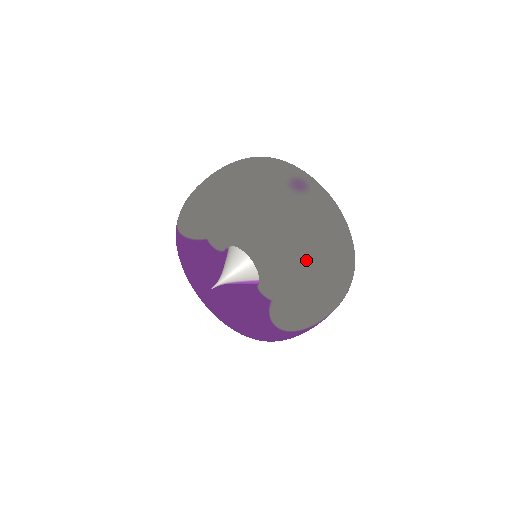
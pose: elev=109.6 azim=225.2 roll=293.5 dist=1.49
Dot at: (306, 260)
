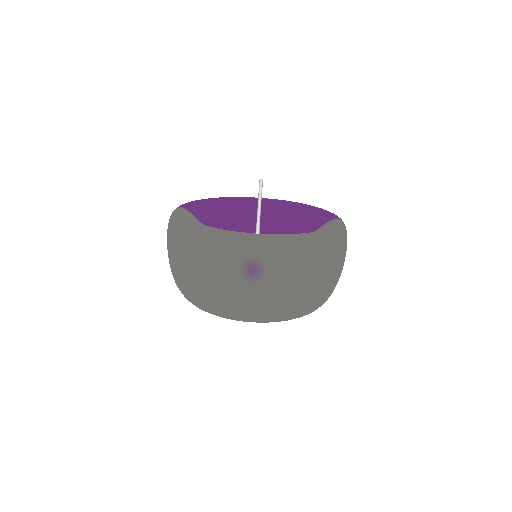
Dot at: (305, 305)
